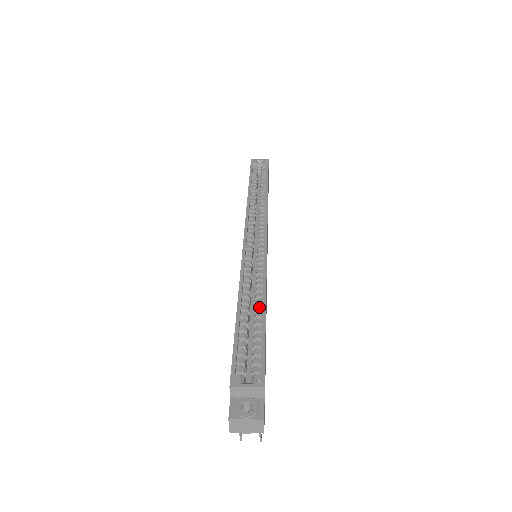
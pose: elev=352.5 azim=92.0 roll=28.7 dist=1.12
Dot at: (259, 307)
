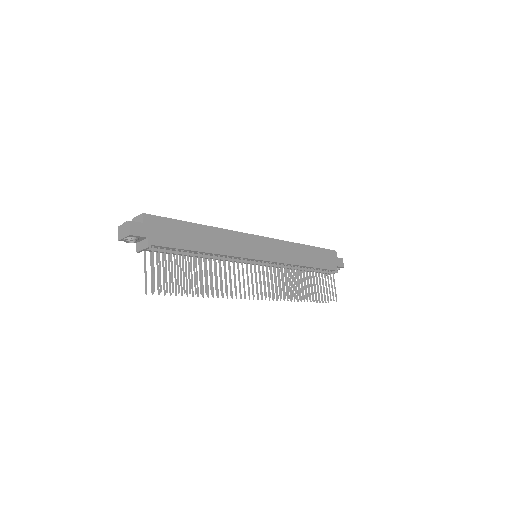
Dot at: (199, 227)
